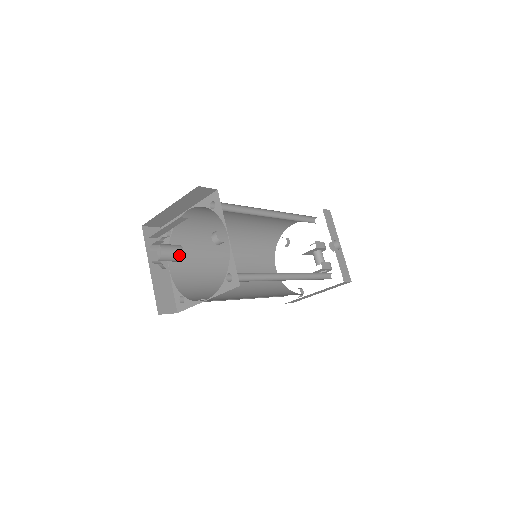
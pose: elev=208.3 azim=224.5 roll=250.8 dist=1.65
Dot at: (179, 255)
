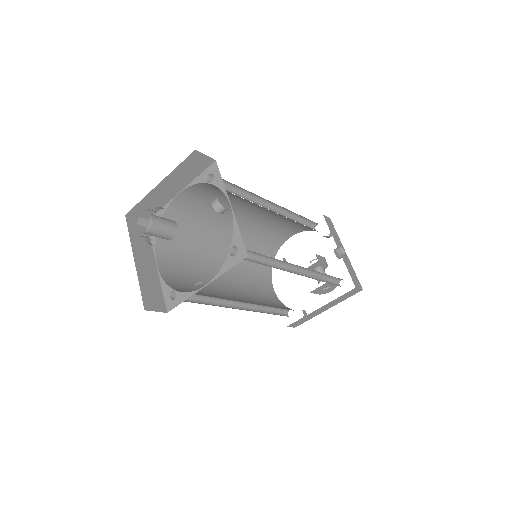
Dot at: (172, 229)
